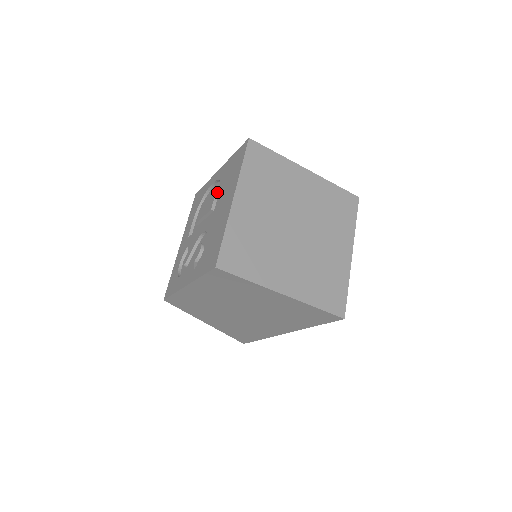
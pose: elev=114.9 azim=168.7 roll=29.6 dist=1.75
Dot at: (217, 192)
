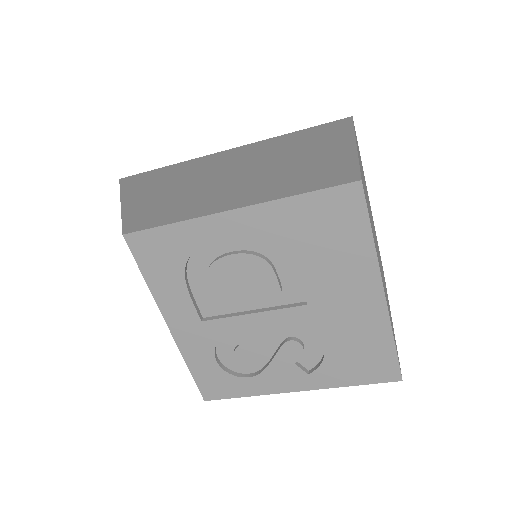
Dot at: (260, 254)
